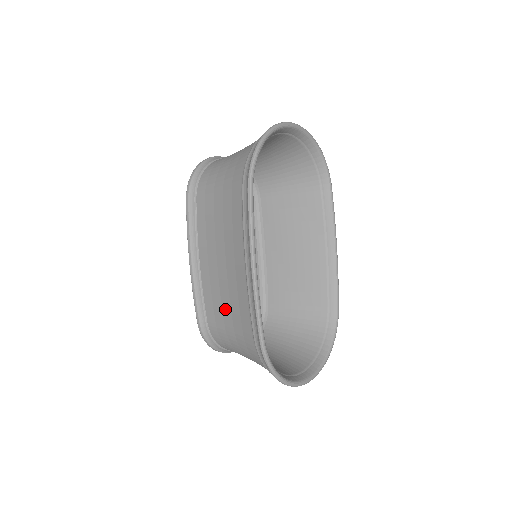
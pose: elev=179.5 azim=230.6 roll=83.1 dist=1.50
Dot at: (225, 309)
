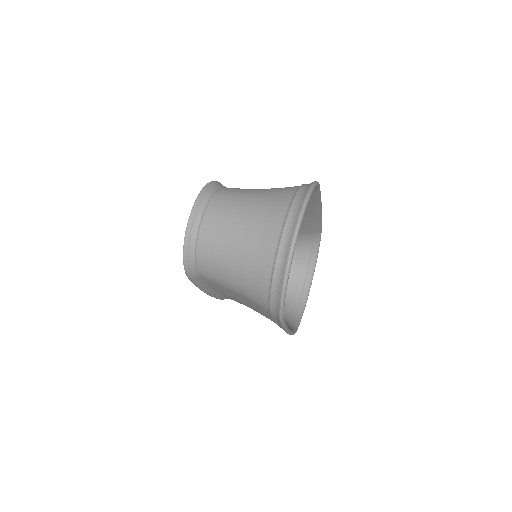
Dot at: occluded
